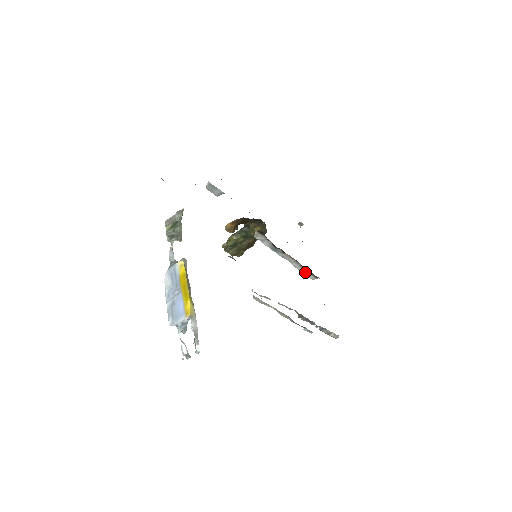
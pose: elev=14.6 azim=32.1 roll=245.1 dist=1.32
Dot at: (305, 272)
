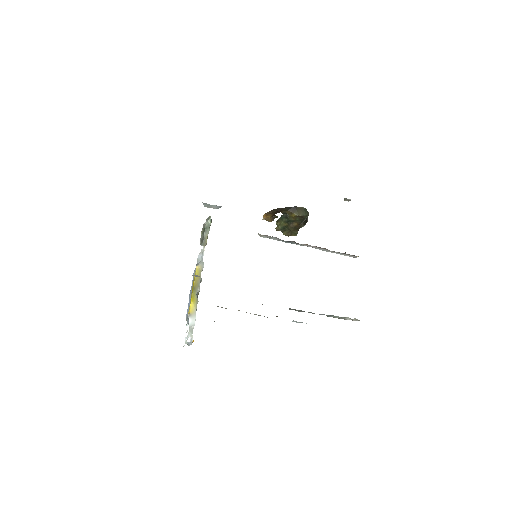
Dot at: (339, 253)
